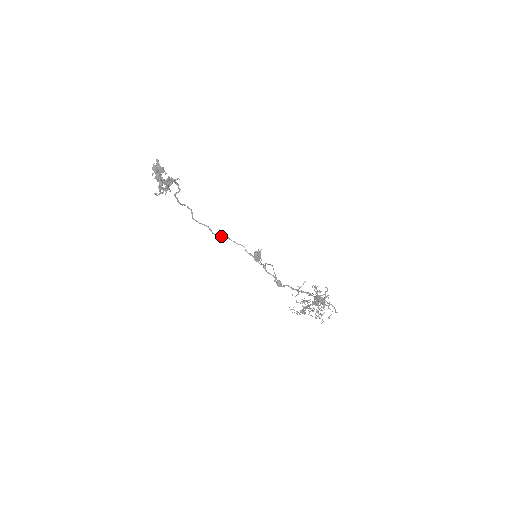
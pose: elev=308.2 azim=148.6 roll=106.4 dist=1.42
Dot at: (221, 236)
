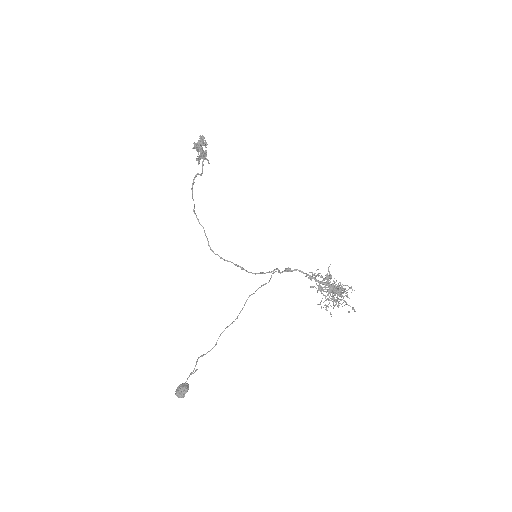
Dot at: (210, 247)
